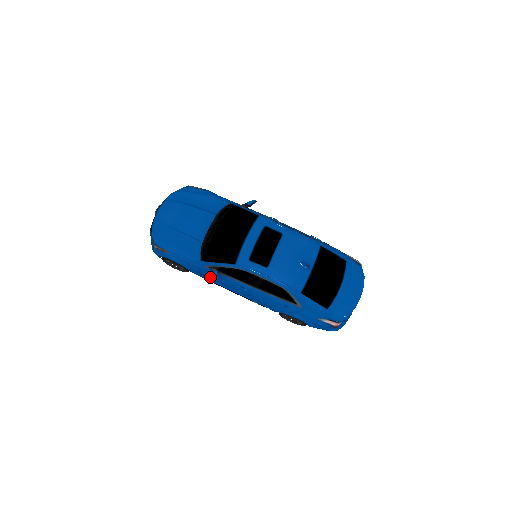
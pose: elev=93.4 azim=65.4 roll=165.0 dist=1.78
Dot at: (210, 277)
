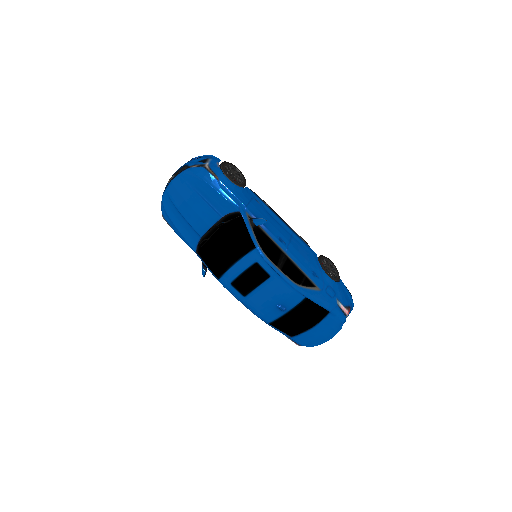
Dot at: occluded
